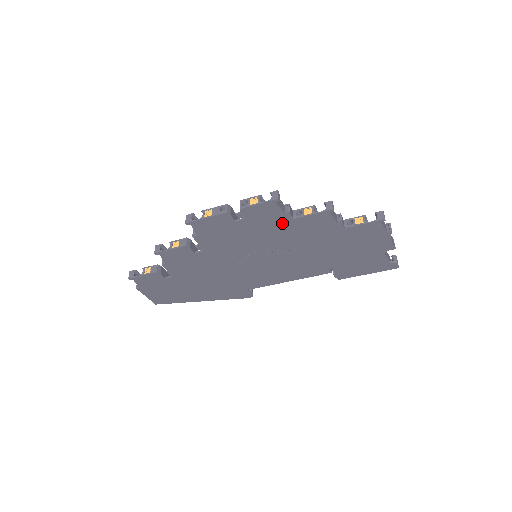
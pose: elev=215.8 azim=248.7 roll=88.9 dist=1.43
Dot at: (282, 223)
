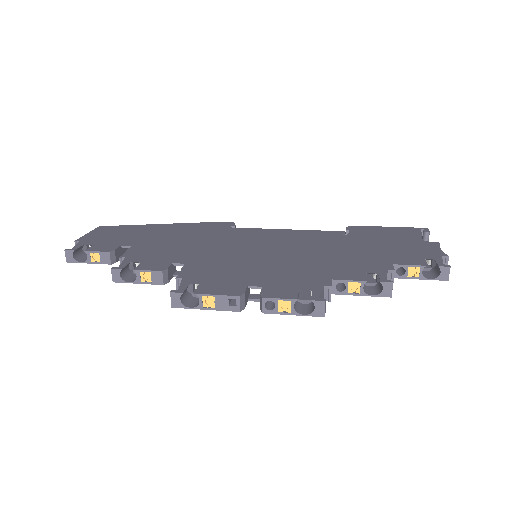
Dot at: occluded
